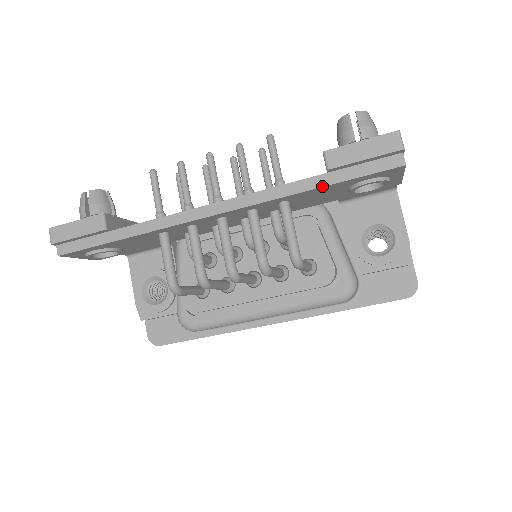
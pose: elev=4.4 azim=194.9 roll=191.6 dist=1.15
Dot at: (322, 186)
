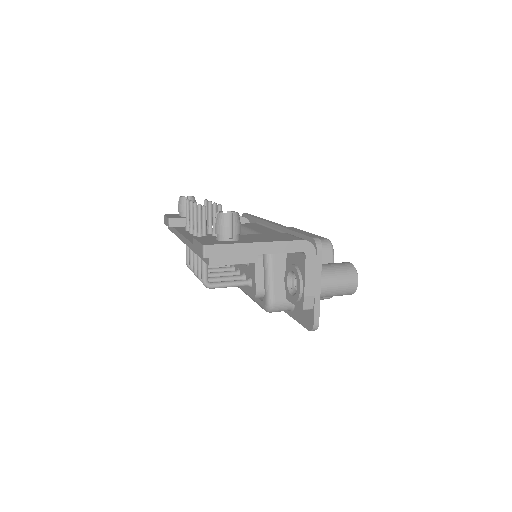
Dot at: occluded
